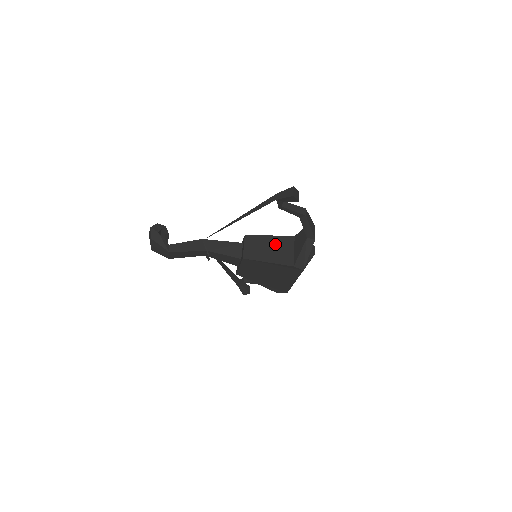
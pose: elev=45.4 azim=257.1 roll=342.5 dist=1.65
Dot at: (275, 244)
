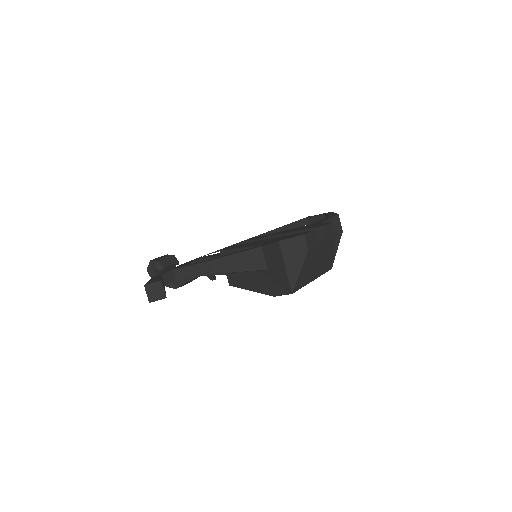
Dot at: occluded
